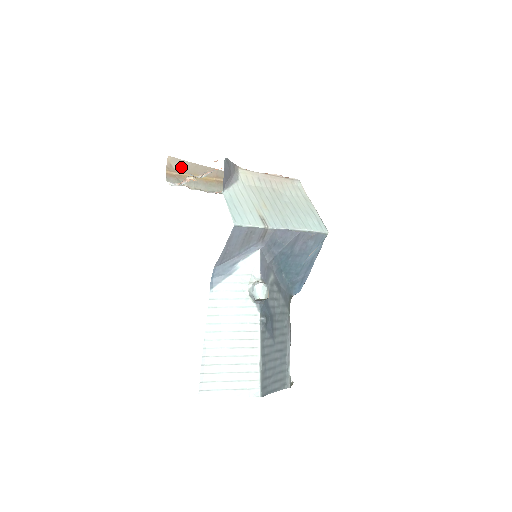
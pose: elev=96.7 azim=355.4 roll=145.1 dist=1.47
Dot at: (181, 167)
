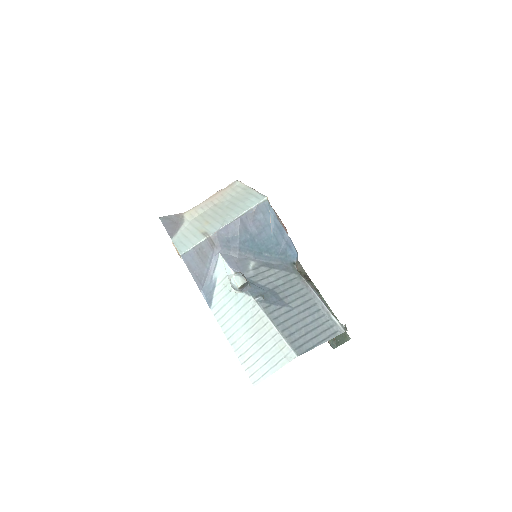
Dot at: occluded
